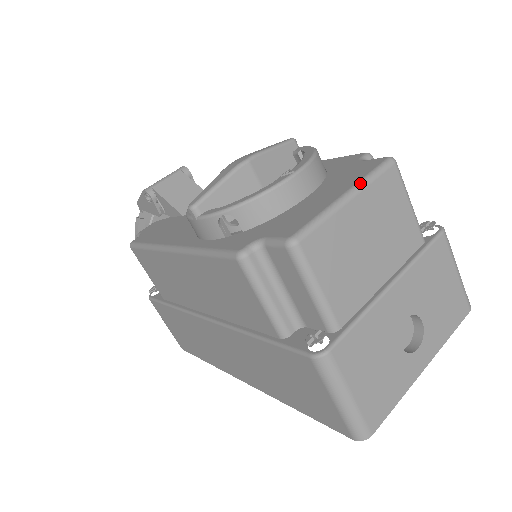
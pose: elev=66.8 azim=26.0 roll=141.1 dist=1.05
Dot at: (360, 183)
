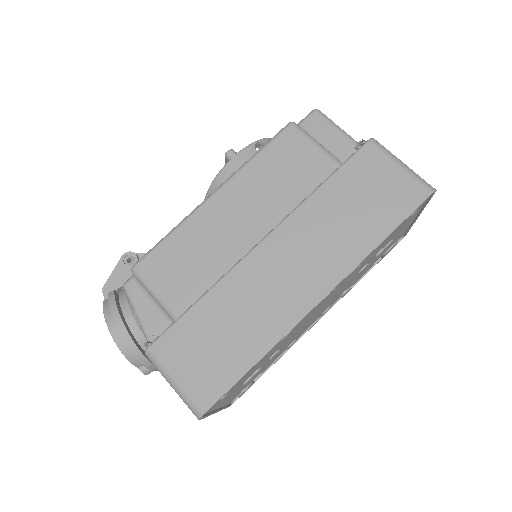
Dot at: occluded
